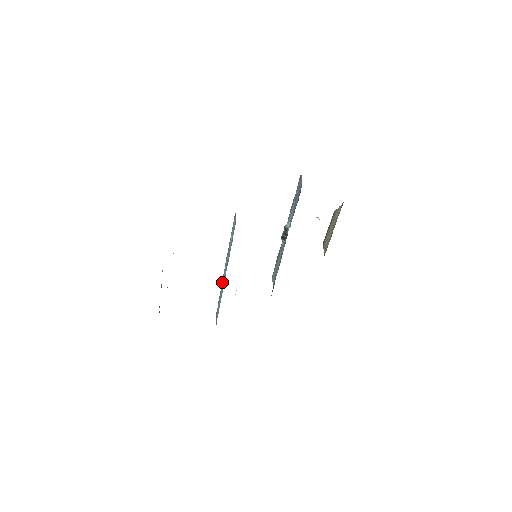
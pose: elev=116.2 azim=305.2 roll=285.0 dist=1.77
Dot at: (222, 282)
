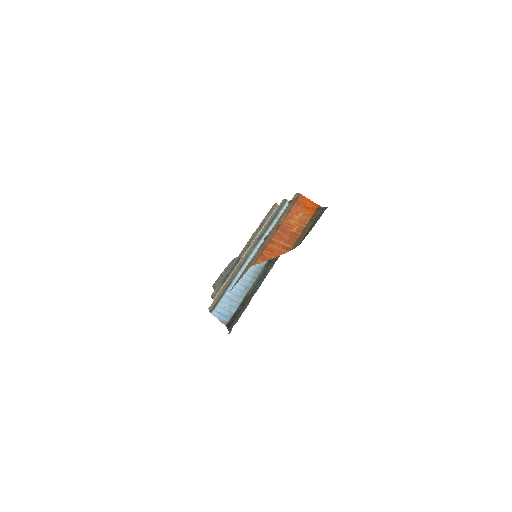
Dot at: (244, 268)
